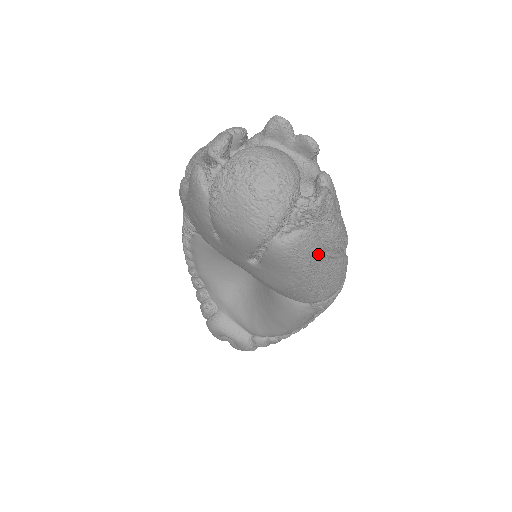
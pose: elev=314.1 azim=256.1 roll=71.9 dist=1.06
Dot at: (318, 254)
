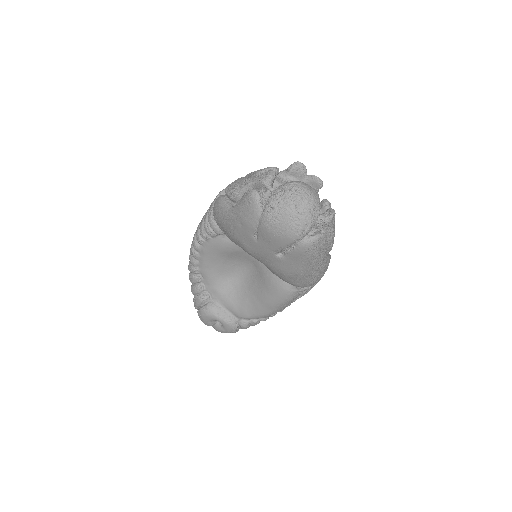
Dot at: (324, 251)
